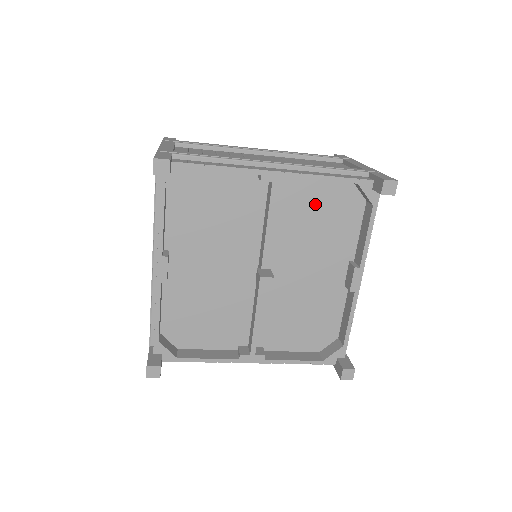
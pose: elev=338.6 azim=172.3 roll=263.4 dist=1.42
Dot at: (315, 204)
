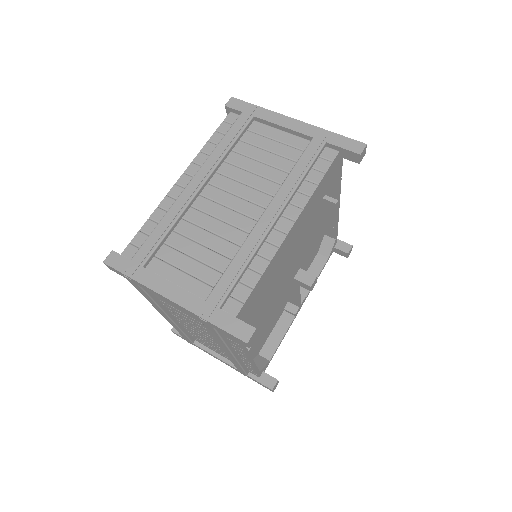
Dot at: occluded
